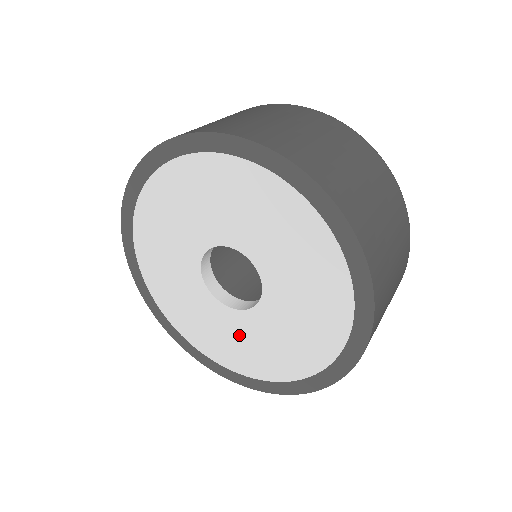
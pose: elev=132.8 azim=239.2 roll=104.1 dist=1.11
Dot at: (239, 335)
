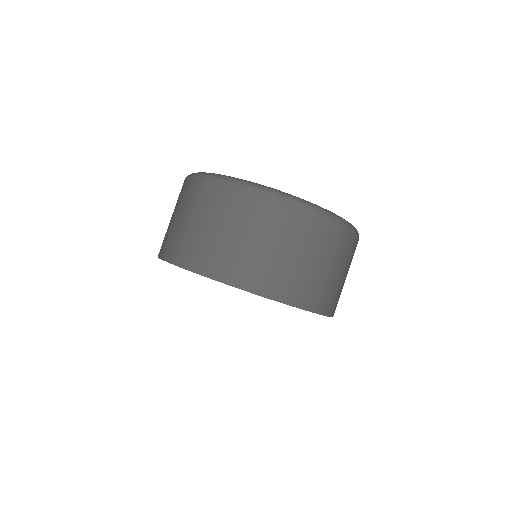
Dot at: occluded
